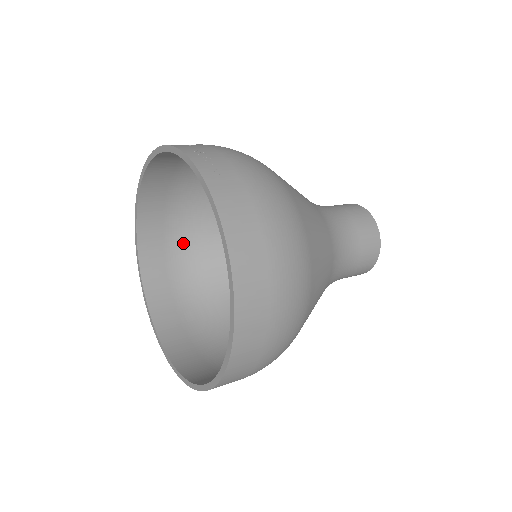
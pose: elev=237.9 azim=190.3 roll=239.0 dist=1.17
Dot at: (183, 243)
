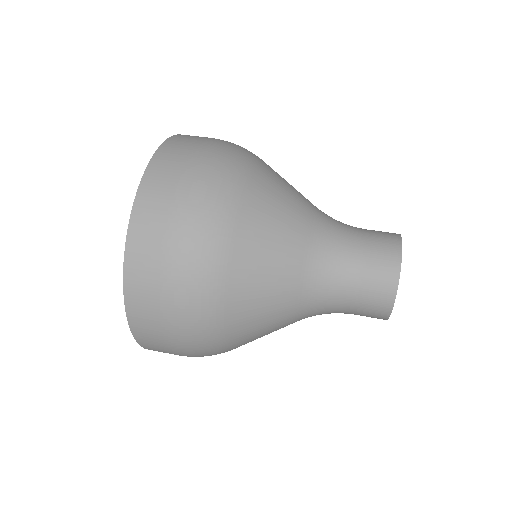
Dot at: occluded
